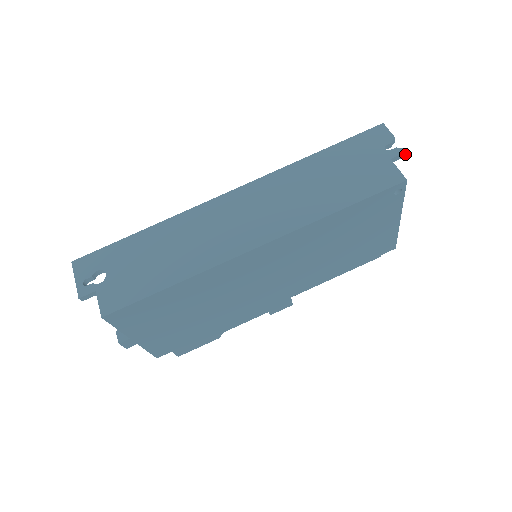
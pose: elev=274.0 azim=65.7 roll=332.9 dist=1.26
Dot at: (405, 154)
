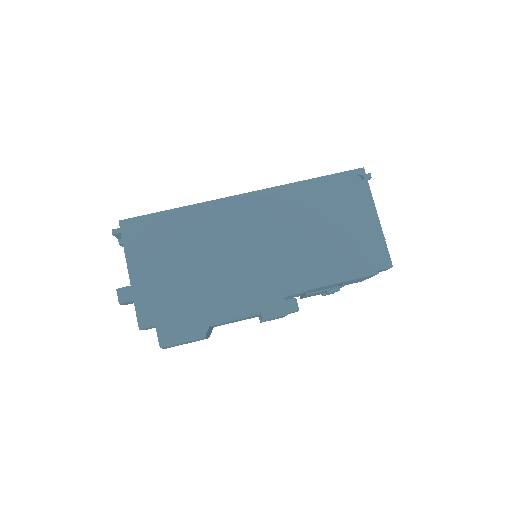
Dot at: (370, 176)
